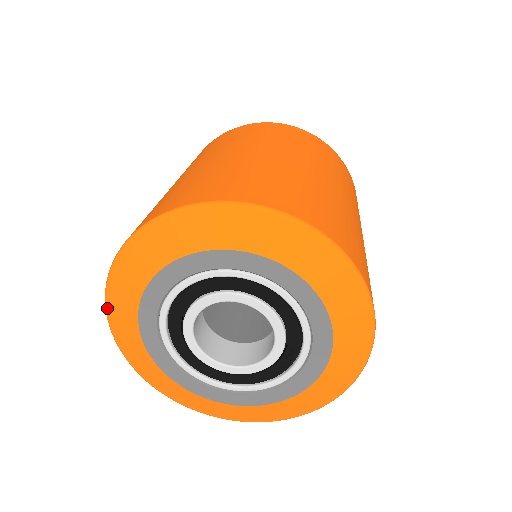
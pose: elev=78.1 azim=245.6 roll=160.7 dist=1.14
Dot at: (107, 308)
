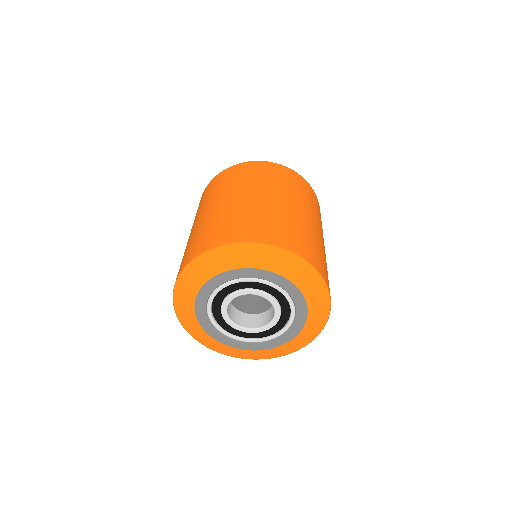
Dot at: (177, 284)
